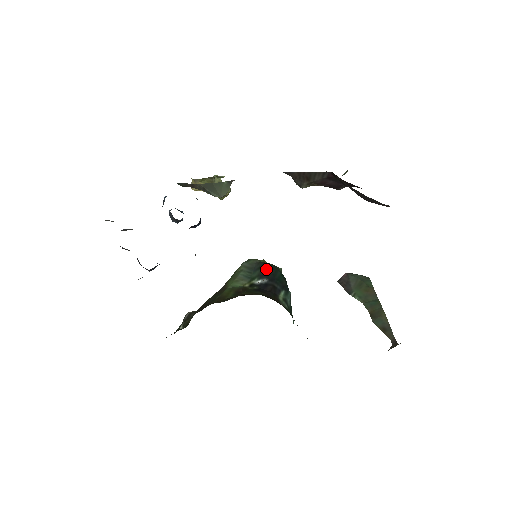
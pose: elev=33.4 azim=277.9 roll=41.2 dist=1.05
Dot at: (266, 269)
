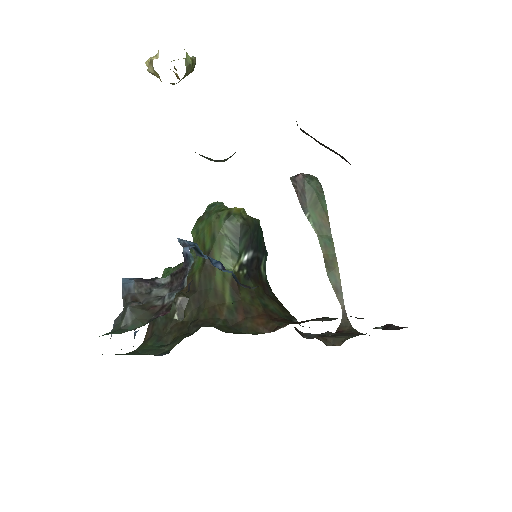
Dot at: (251, 235)
